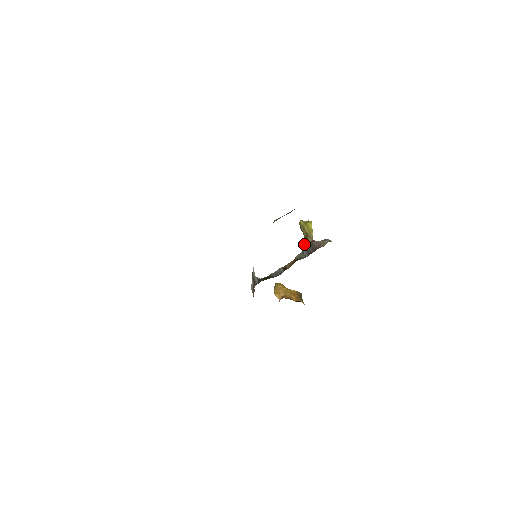
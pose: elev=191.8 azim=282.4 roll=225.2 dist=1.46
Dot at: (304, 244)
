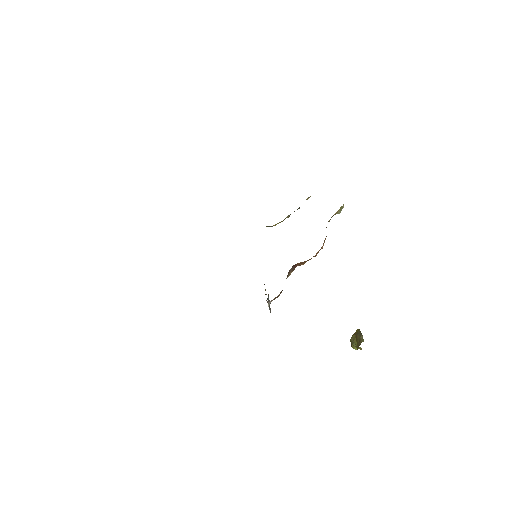
Dot at: (357, 346)
